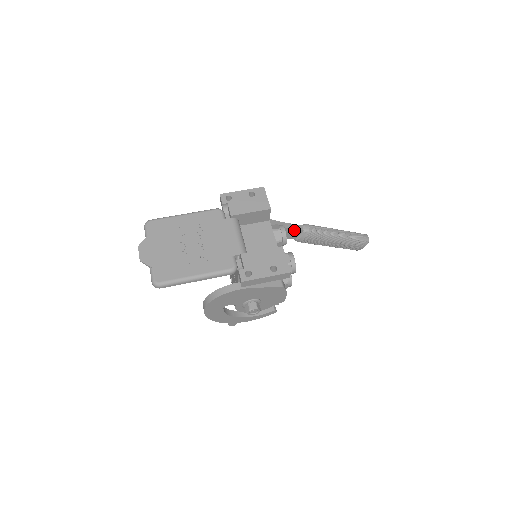
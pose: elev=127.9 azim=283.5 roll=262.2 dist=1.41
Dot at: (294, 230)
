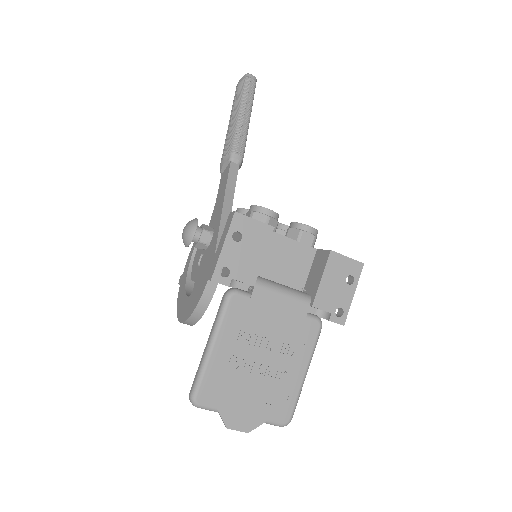
Dot at: (235, 178)
